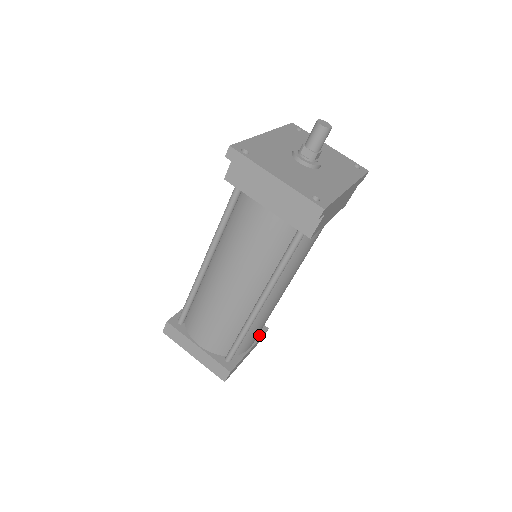
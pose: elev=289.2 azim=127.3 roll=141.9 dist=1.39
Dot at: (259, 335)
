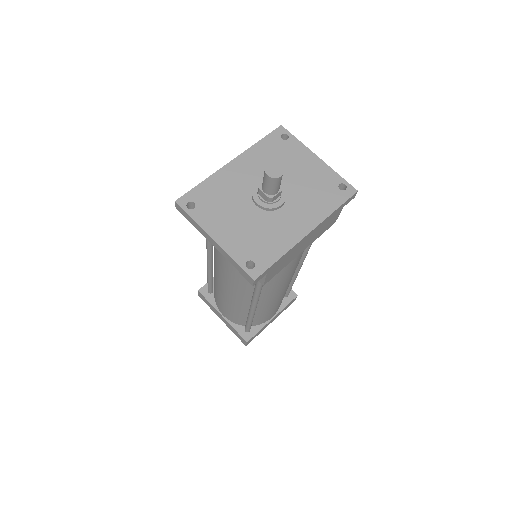
Dot at: (285, 303)
